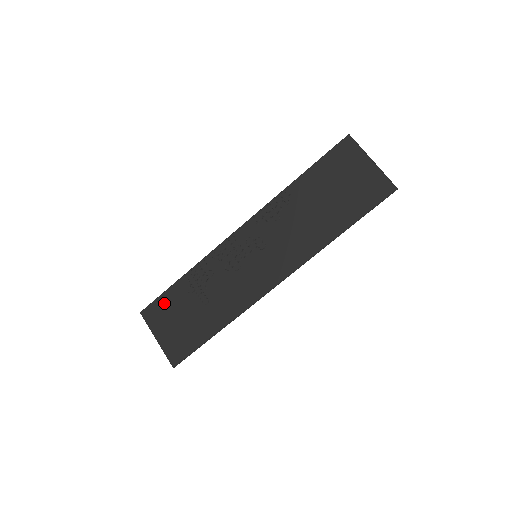
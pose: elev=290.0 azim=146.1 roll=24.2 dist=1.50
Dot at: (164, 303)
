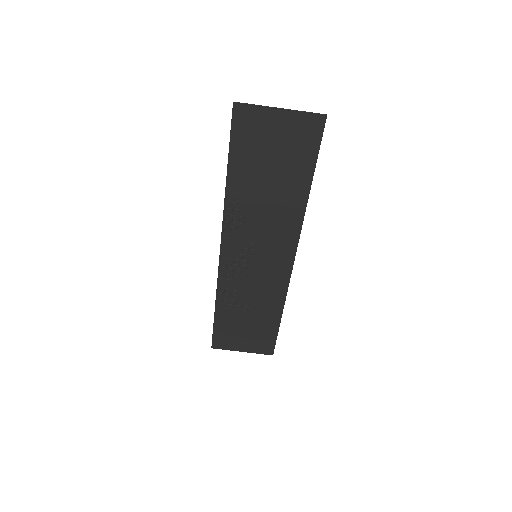
Dot at: (222, 332)
